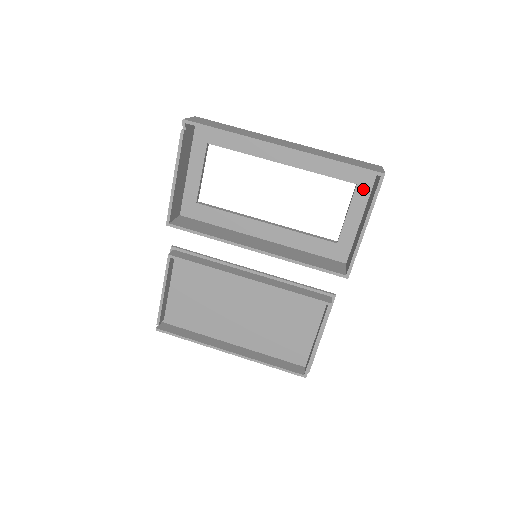
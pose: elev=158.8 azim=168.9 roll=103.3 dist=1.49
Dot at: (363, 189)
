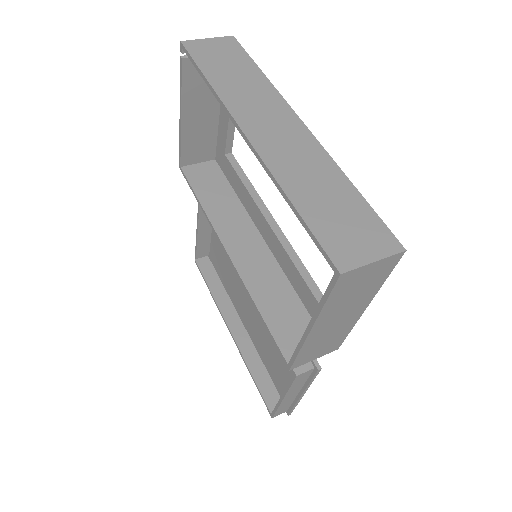
Dot at: occluded
